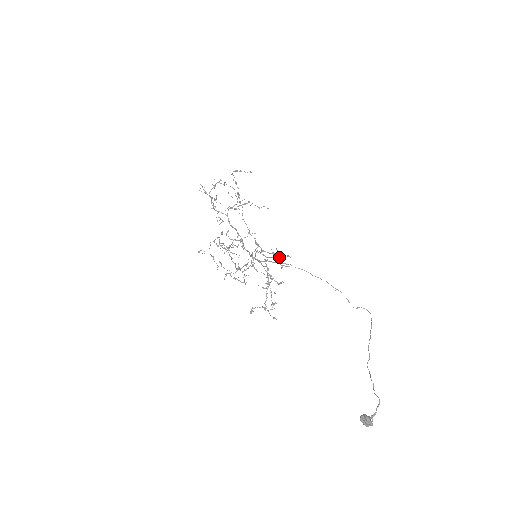
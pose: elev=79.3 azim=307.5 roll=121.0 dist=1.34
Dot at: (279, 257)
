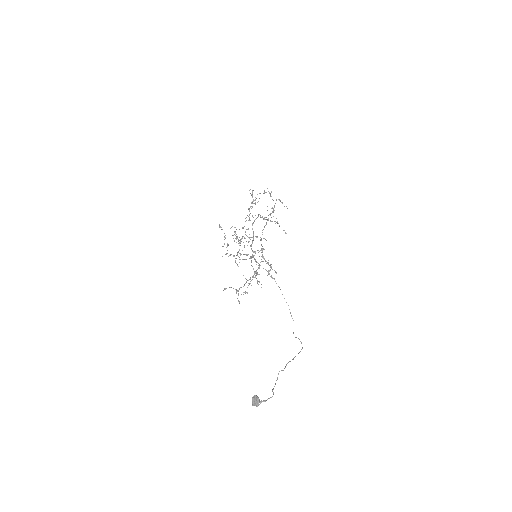
Dot at: occluded
